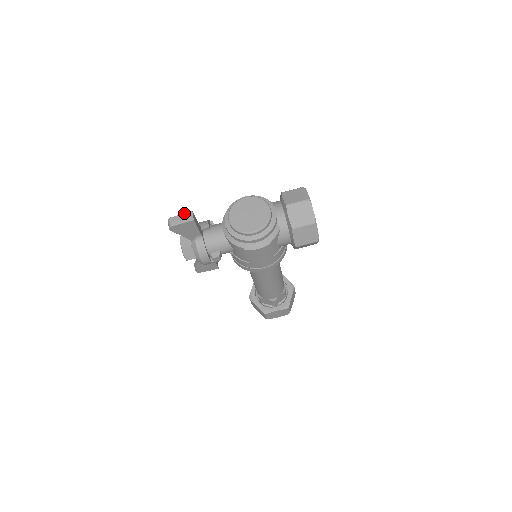
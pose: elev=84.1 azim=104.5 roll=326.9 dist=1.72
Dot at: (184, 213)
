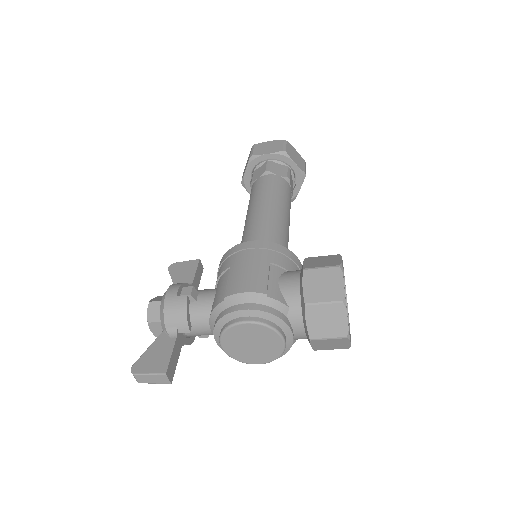
Dot at: (154, 375)
